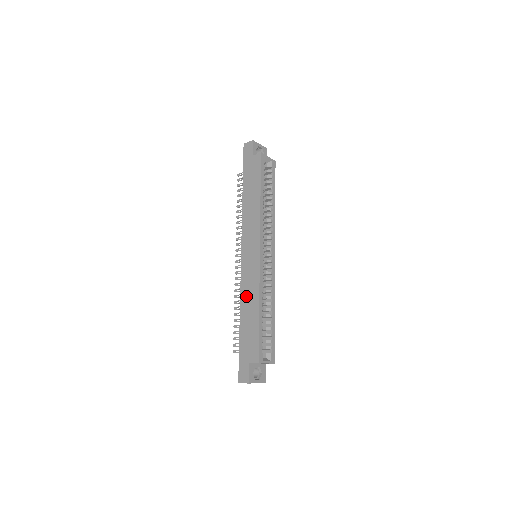
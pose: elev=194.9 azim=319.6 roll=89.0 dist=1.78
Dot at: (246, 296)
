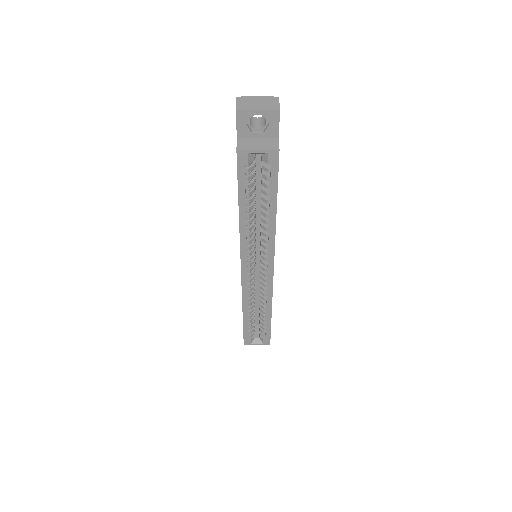
Dot at: occluded
